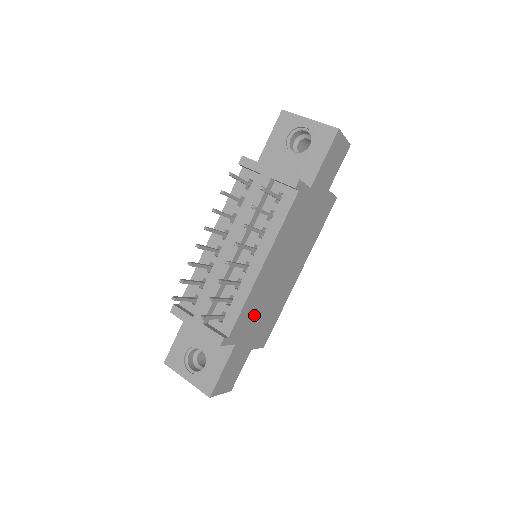
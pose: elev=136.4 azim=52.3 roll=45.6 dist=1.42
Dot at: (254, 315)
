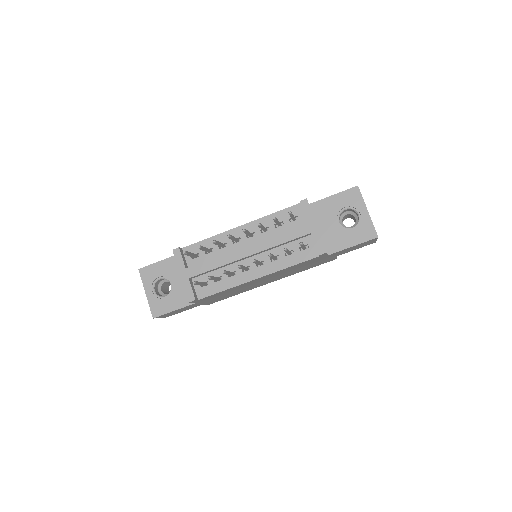
Dot at: (223, 294)
